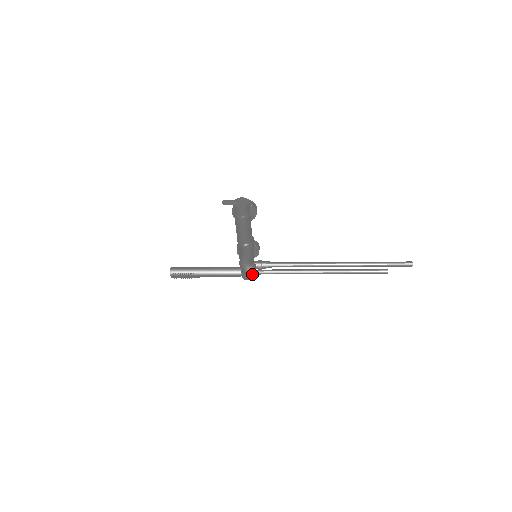
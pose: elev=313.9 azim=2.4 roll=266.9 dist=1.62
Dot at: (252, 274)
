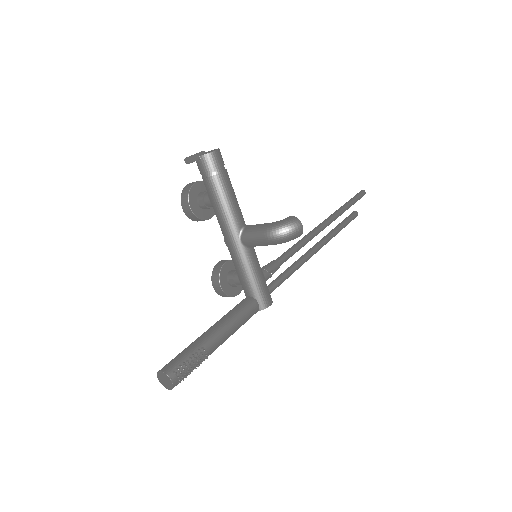
Dot at: (300, 224)
